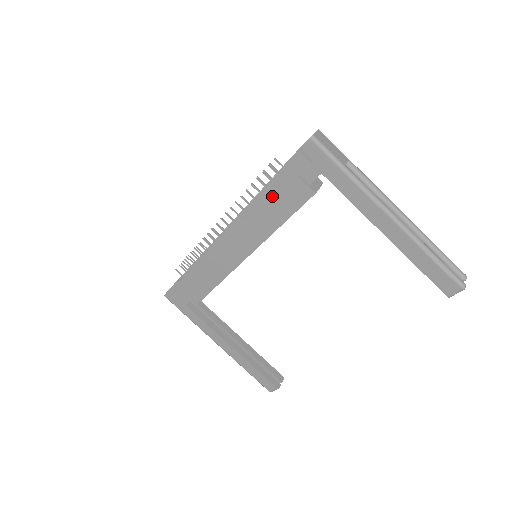
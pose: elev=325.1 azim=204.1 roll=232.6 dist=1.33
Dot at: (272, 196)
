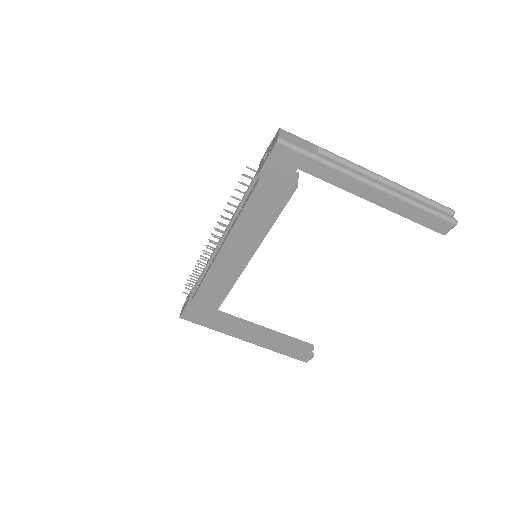
Dot at: (256, 202)
